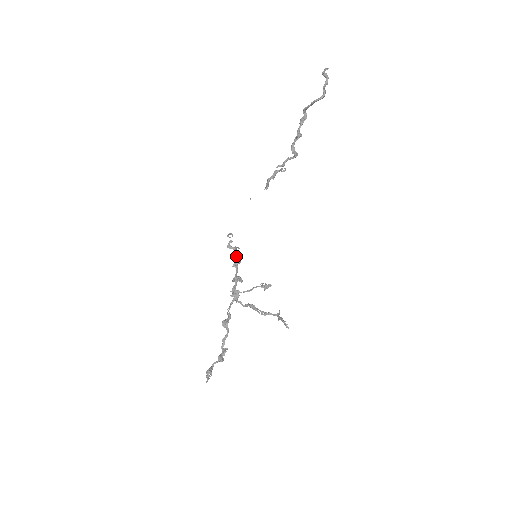
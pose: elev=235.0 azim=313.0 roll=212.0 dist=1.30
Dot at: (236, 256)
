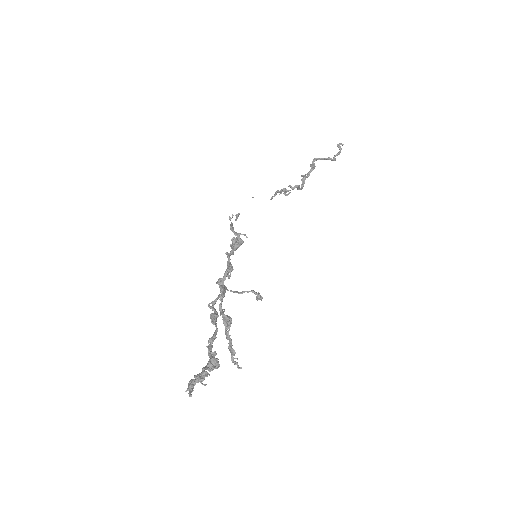
Dot at: (239, 243)
